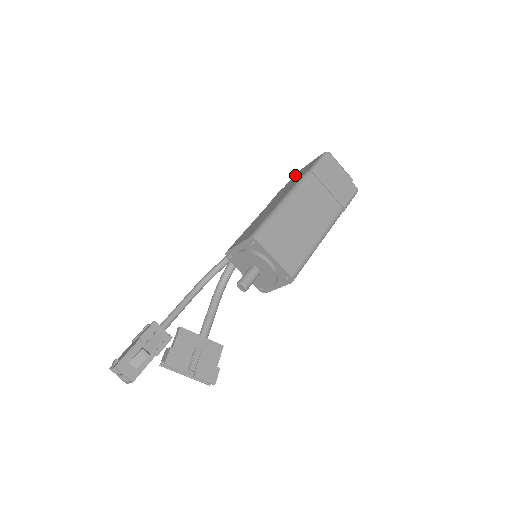
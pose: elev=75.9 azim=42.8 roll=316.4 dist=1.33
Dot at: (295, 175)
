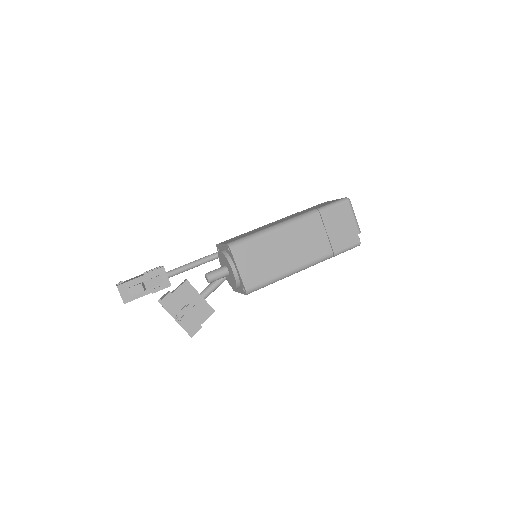
Dot at: (319, 204)
